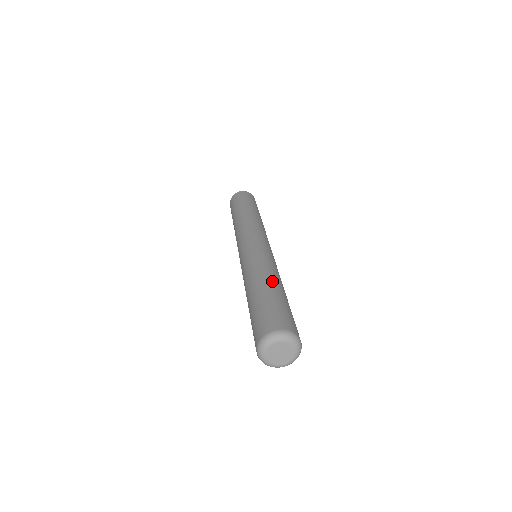
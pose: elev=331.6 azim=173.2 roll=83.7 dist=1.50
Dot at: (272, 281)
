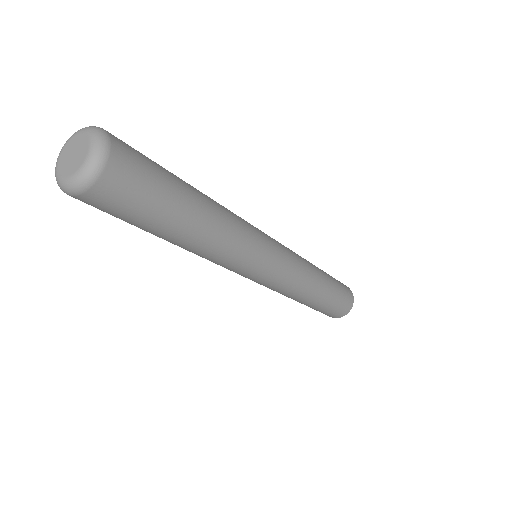
Dot at: occluded
